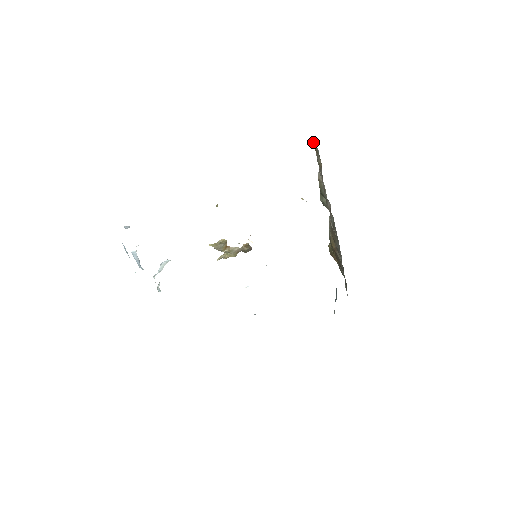
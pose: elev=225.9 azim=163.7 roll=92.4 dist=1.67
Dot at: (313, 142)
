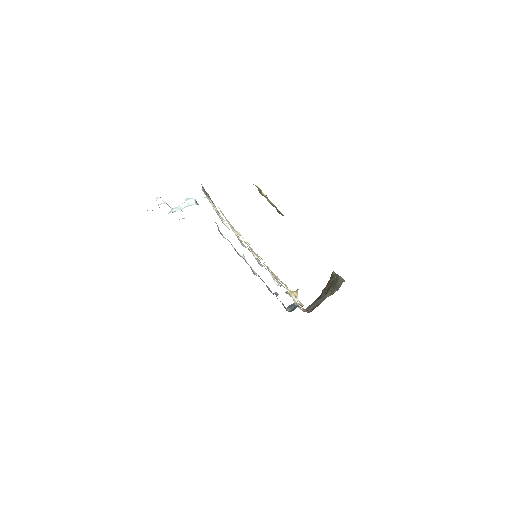
Dot at: occluded
